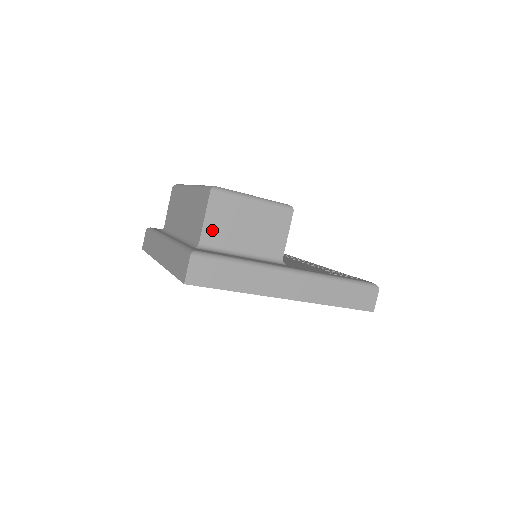
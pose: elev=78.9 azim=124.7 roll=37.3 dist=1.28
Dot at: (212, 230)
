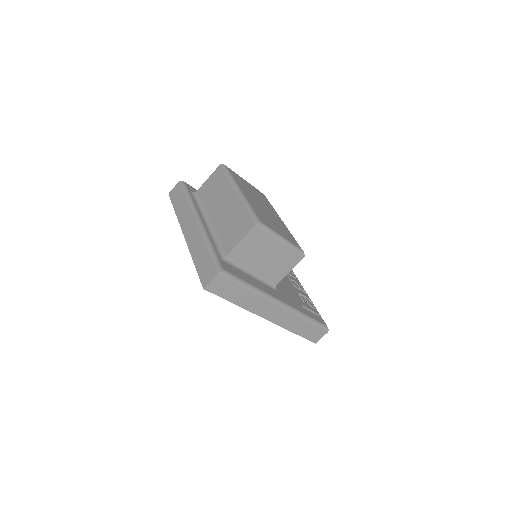
Dot at: (240, 251)
